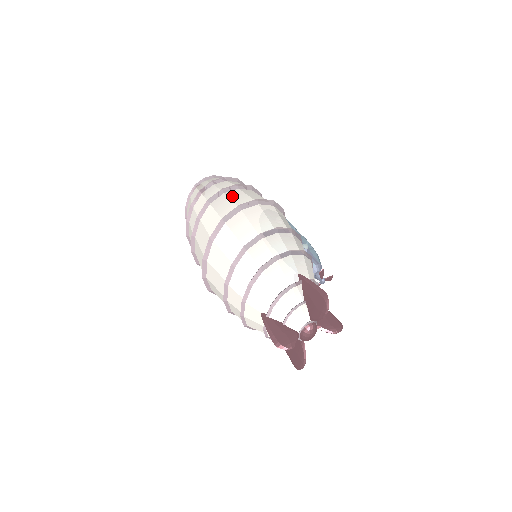
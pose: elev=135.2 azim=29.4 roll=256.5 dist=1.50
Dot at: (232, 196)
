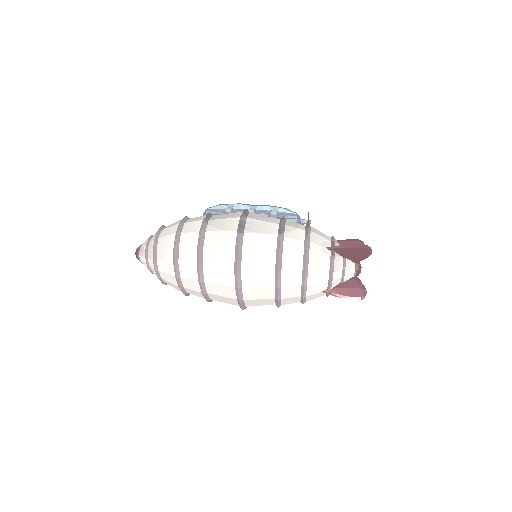
Dot at: (214, 244)
